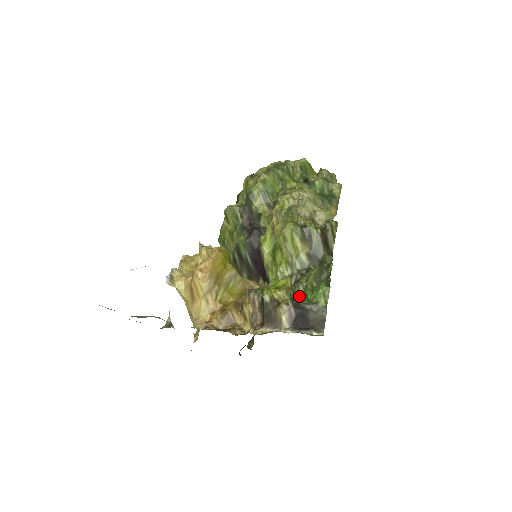
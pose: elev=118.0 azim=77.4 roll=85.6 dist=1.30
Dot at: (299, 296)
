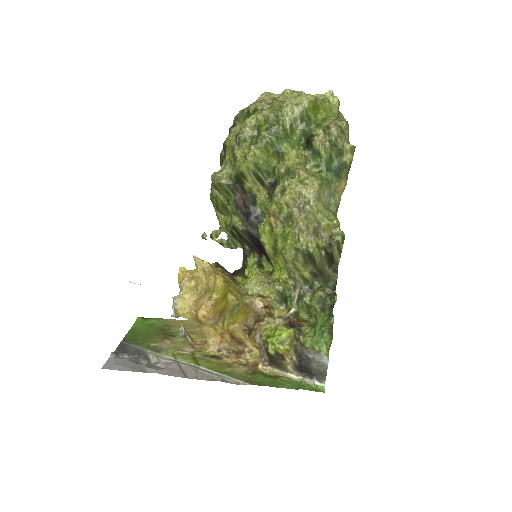
Dot at: (303, 311)
